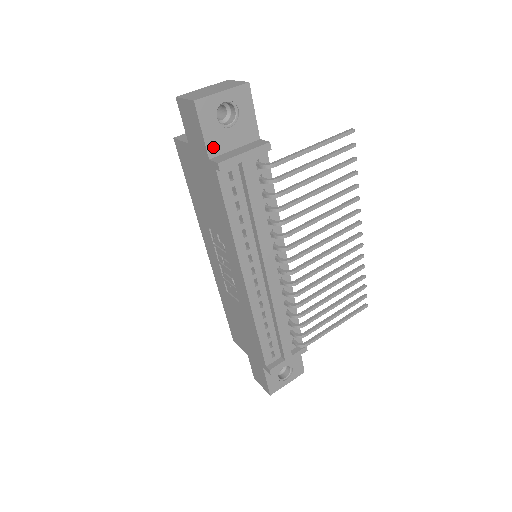
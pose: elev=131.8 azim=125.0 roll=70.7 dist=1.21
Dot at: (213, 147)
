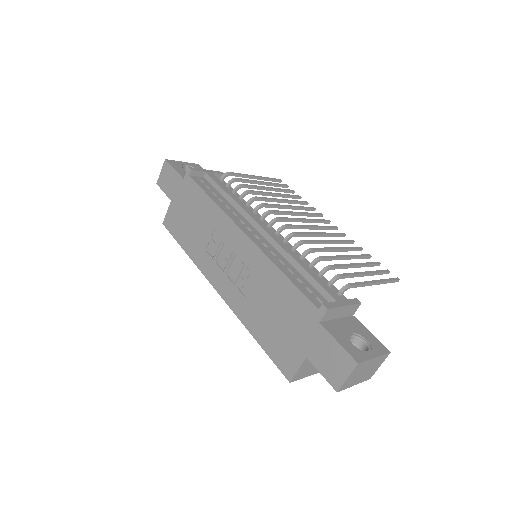
Dot at: occluded
